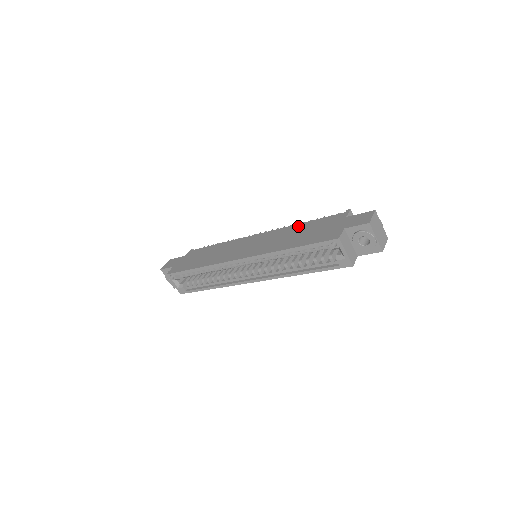
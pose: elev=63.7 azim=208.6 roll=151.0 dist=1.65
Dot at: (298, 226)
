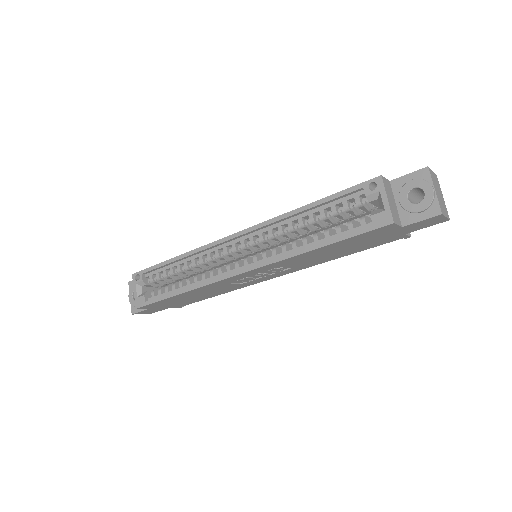
Dot at: occluded
